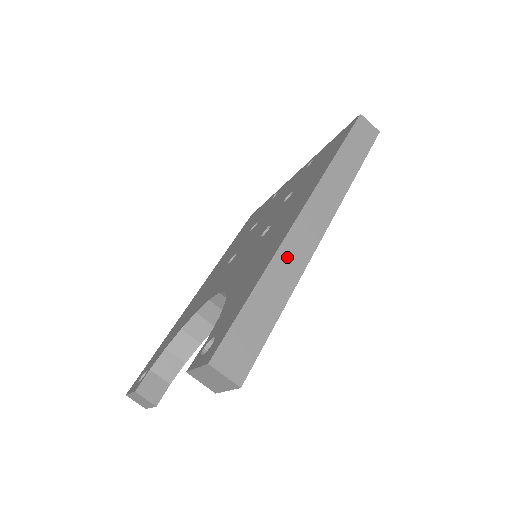
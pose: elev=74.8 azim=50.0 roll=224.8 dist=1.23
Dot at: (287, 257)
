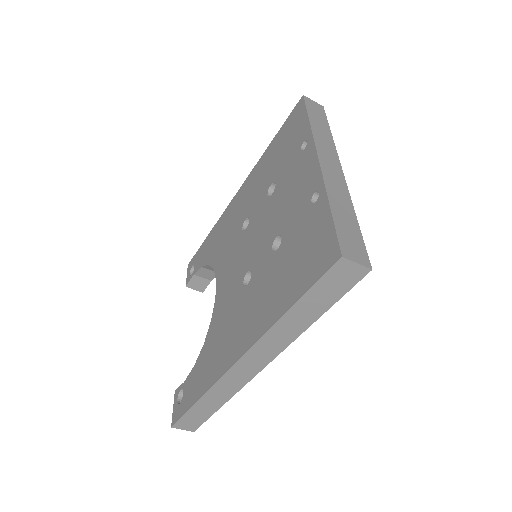
Dot at: (223, 387)
